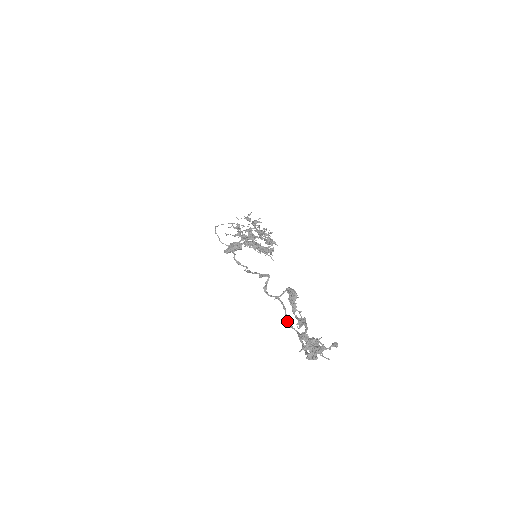
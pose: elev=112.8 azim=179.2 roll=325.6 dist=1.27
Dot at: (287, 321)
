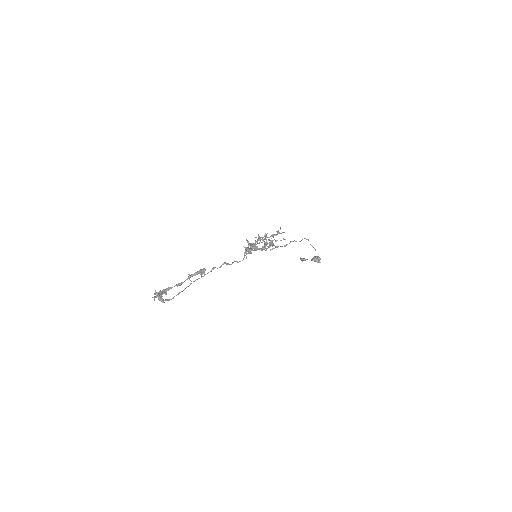
Dot at: (189, 285)
